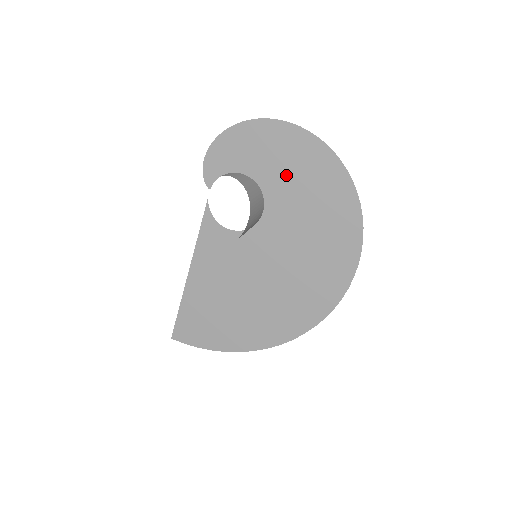
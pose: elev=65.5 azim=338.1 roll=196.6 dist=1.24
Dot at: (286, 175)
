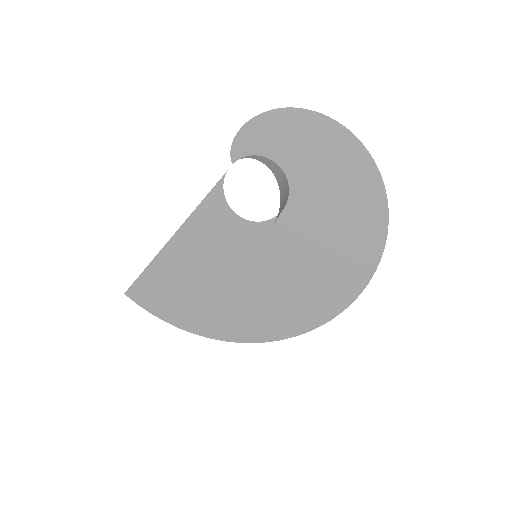
Dot at: (323, 186)
